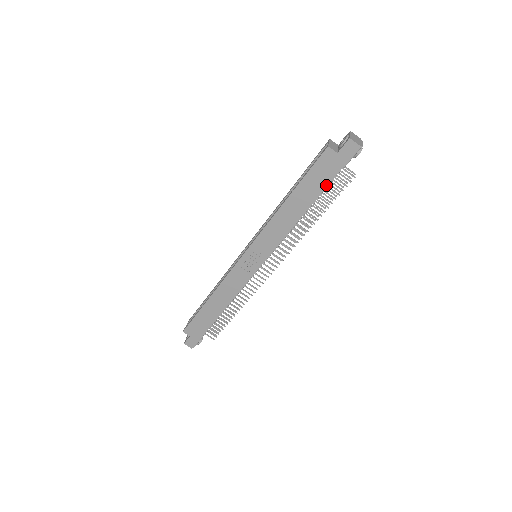
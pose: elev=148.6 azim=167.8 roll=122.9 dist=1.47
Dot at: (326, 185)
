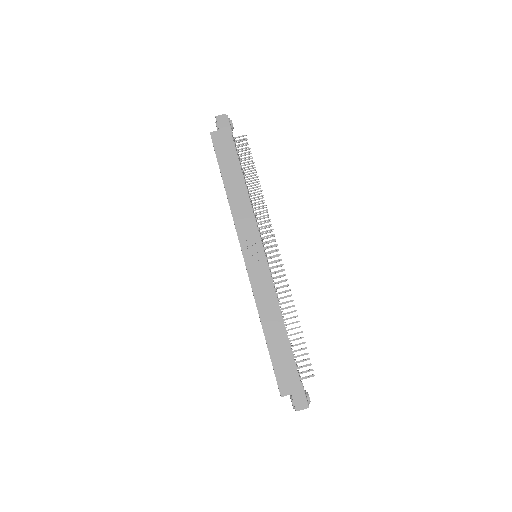
Dot at: (235, 152)
